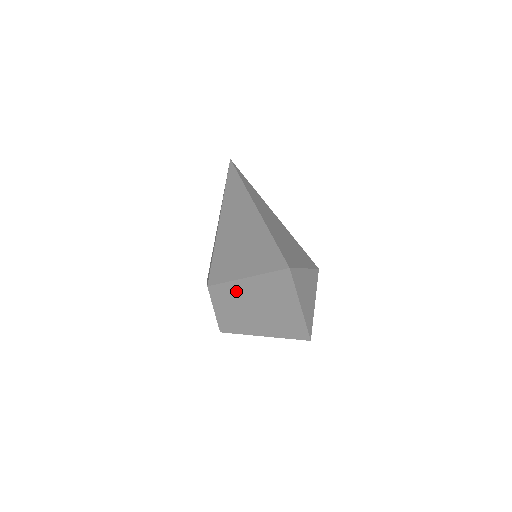
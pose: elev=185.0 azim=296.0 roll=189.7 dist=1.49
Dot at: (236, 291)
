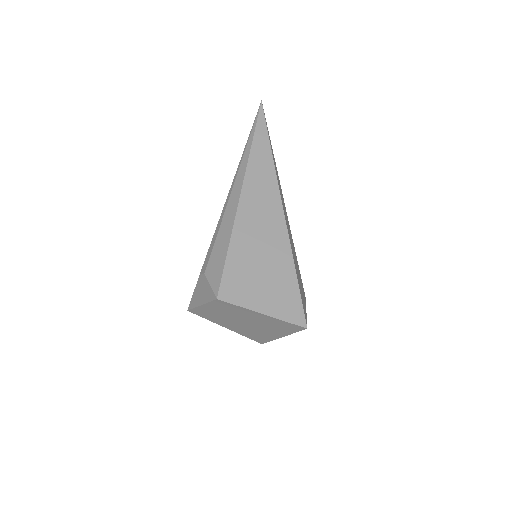
Dot at: (240, 311)
